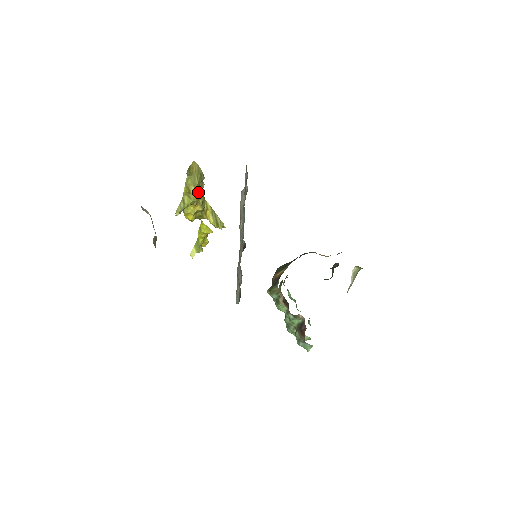
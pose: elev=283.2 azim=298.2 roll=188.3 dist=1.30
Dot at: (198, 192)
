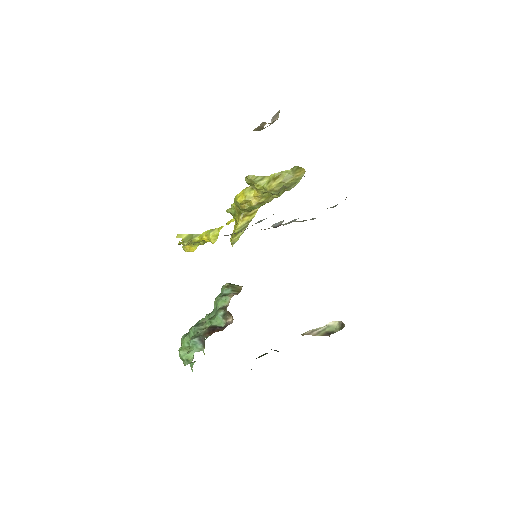
Dot at: (277, 188)
